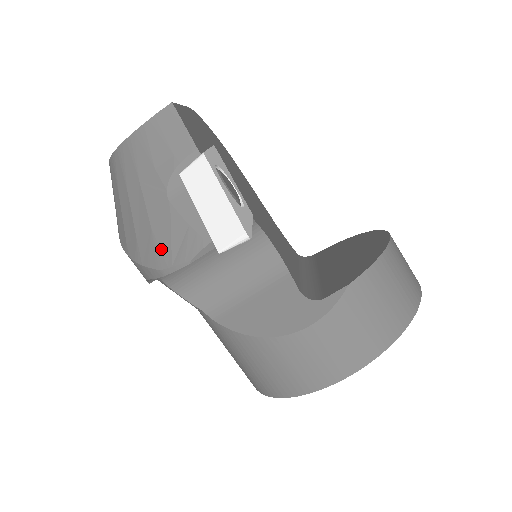
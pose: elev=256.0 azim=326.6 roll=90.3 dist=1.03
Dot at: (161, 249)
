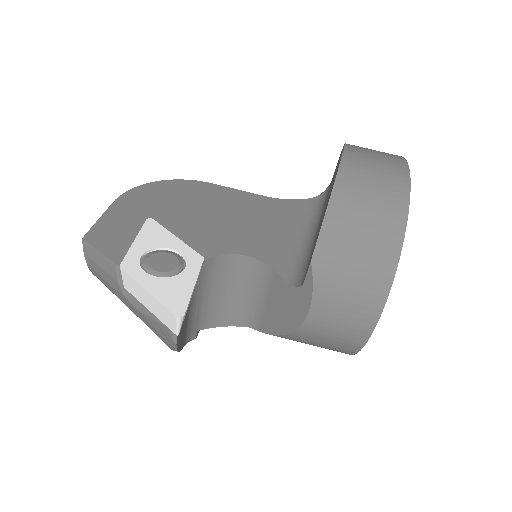
Dot at: (160, 338)
